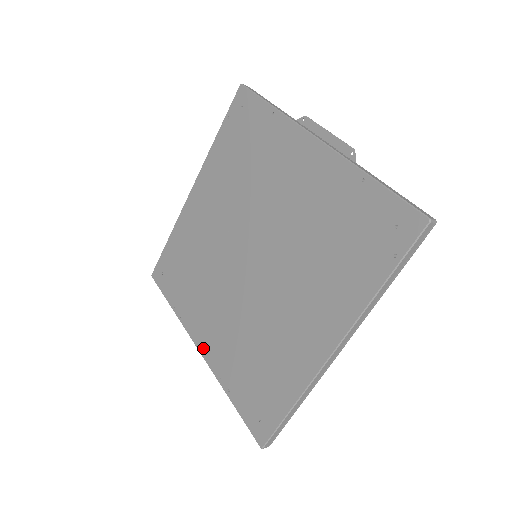
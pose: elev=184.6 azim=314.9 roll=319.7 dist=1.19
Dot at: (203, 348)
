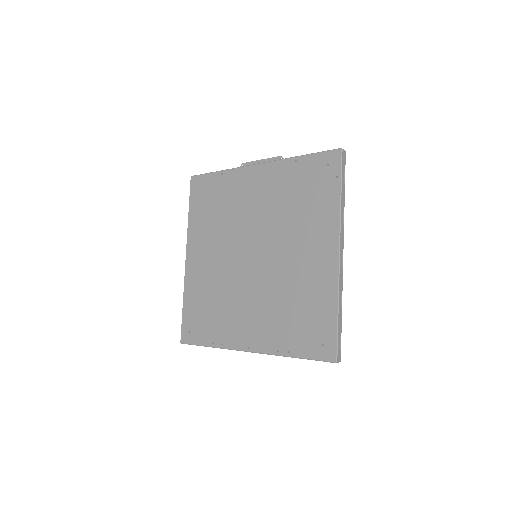
Dot at: (252, 346)
